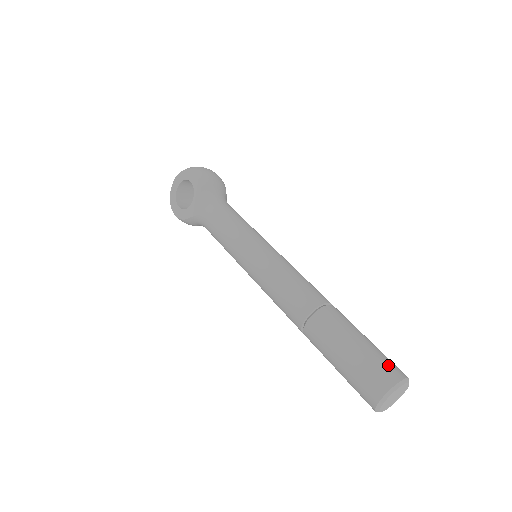
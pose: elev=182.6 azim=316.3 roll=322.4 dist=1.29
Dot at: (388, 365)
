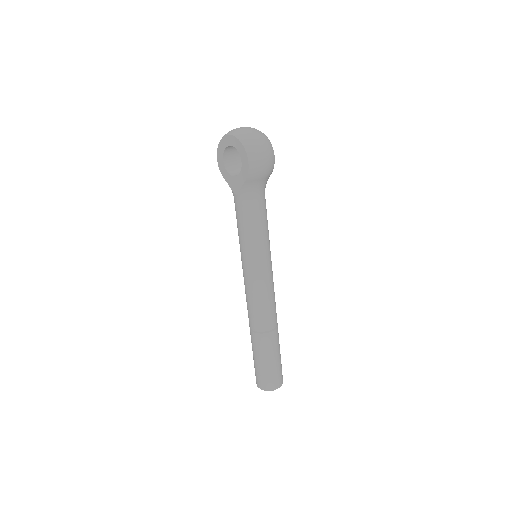
Dot at: (275, 380)
